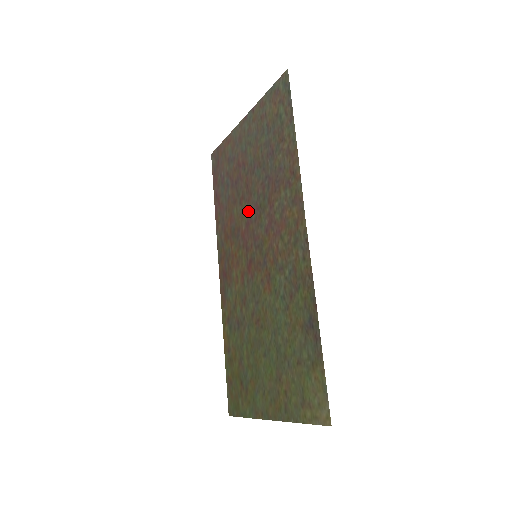
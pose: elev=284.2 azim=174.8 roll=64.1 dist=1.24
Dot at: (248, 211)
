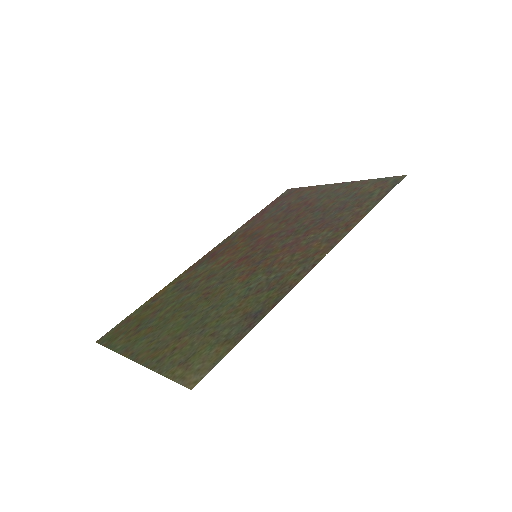
Dot at: (282, 229)
